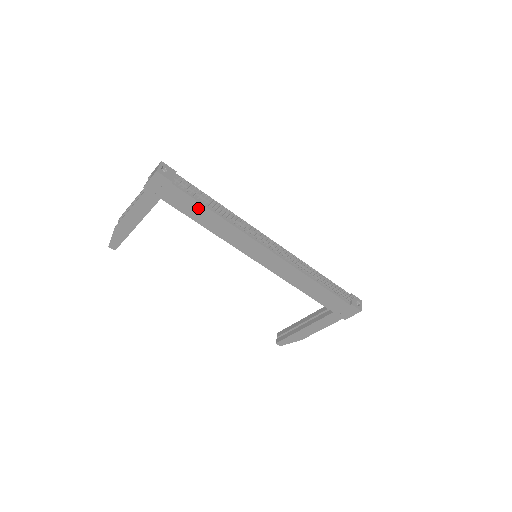
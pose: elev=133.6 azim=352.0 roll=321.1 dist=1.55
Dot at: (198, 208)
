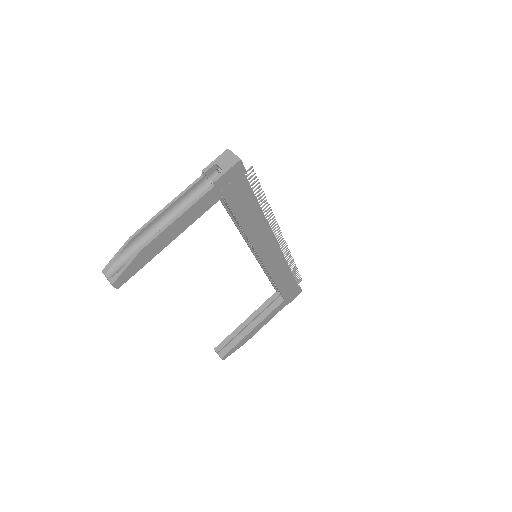
Dot at: (250, 205)
